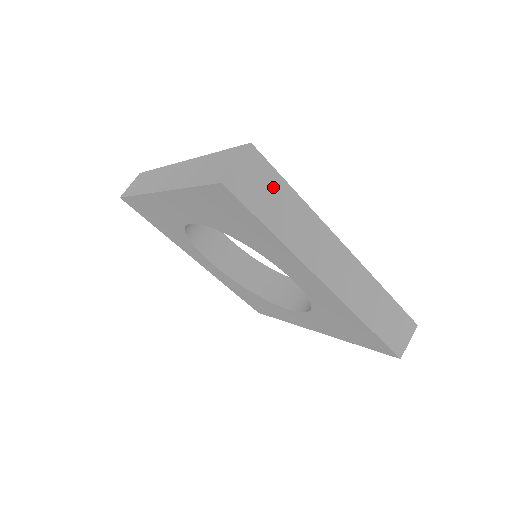
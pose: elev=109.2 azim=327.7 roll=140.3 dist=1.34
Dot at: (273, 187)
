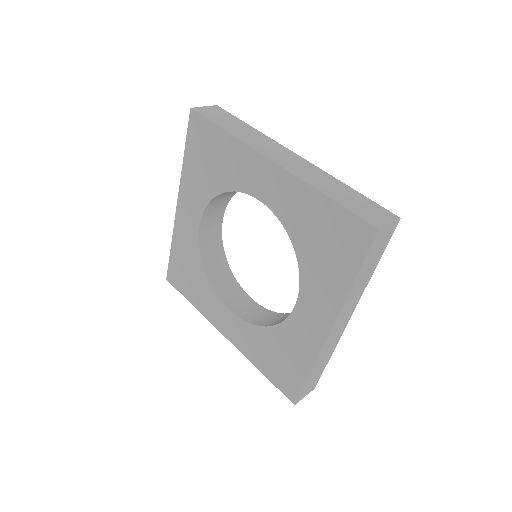
Dot at: (230, 119)
